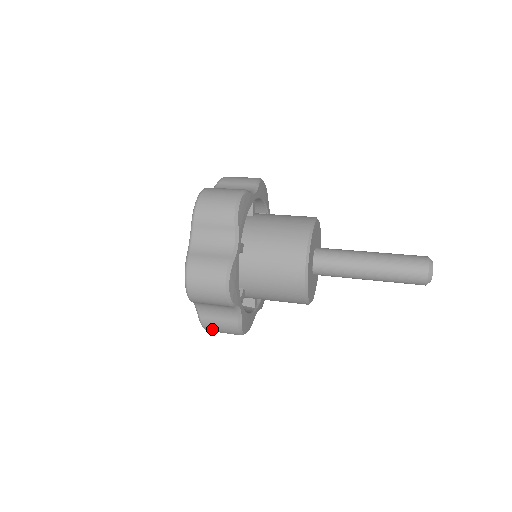
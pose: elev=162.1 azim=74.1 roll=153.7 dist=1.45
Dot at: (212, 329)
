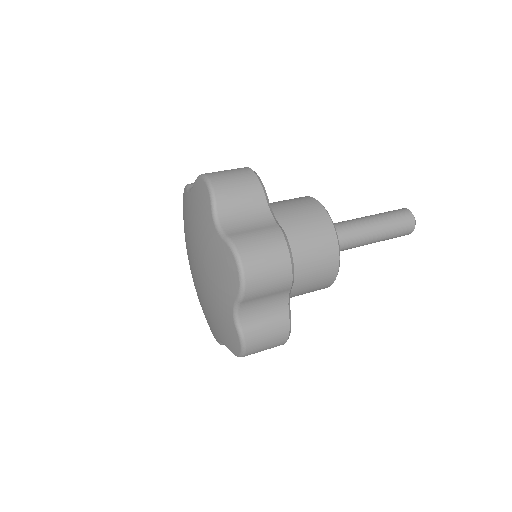
Dot at: (255, 345)
